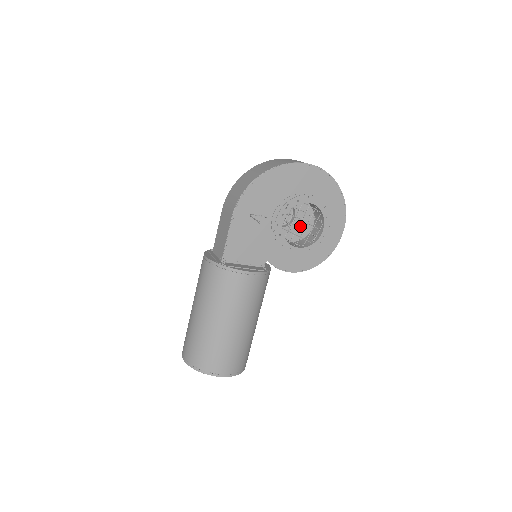
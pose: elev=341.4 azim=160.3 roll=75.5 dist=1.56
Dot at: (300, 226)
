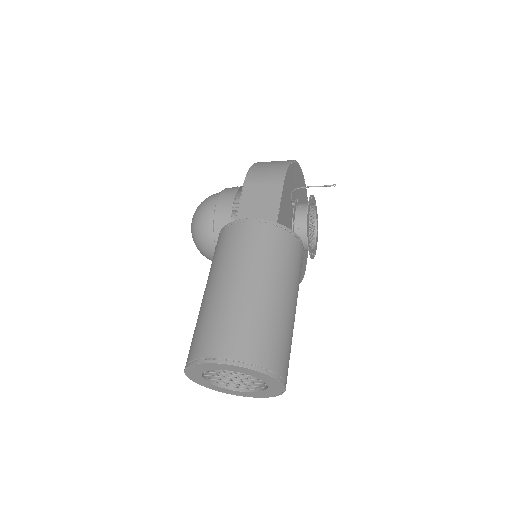
Dot at: occluded
